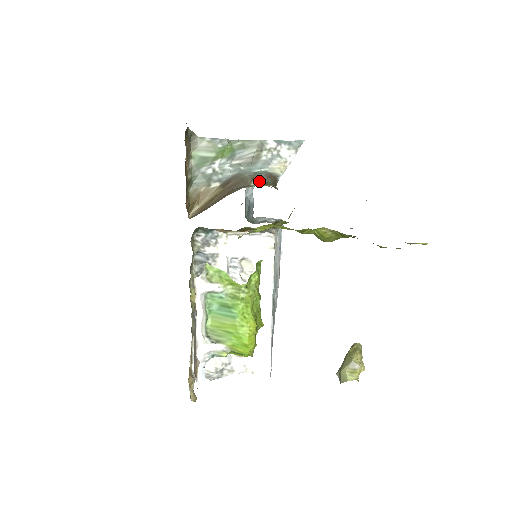
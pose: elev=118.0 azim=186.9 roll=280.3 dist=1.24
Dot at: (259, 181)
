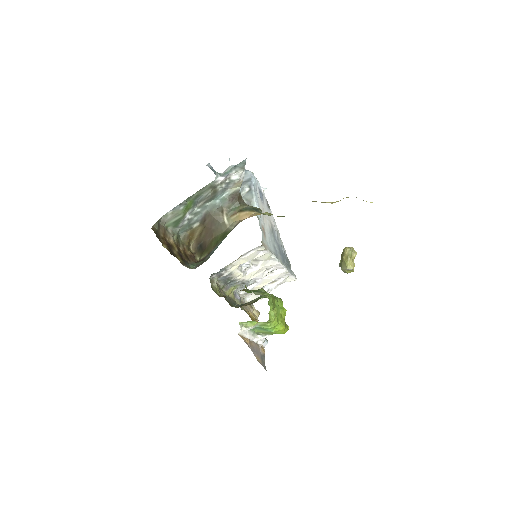
Dot at: (228, 212)
